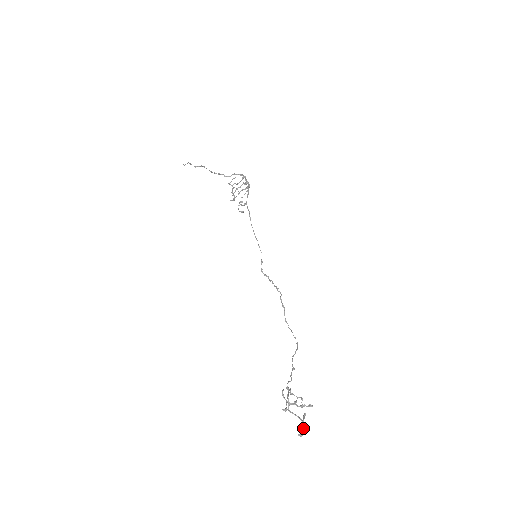
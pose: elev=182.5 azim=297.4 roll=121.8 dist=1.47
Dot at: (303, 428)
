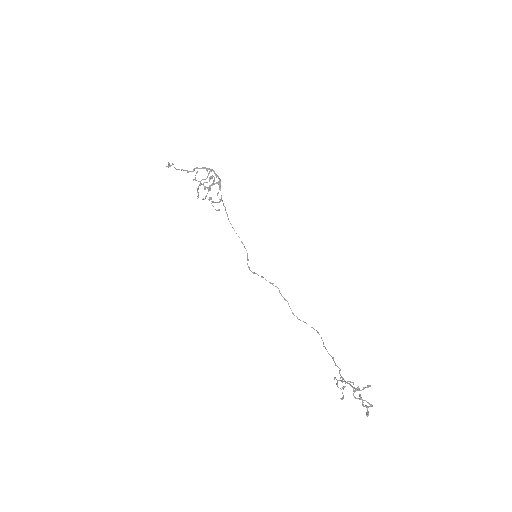
Dot at: (367, 408)
